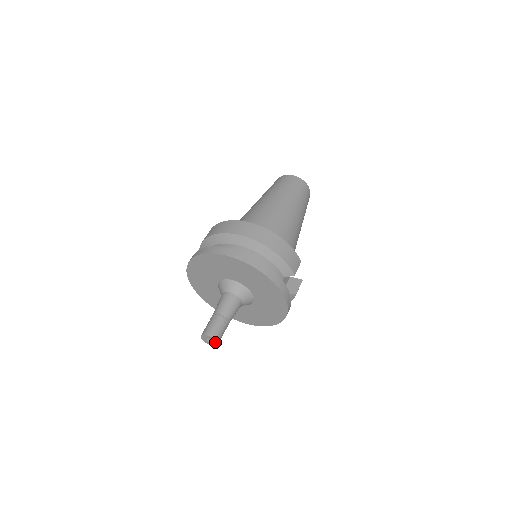
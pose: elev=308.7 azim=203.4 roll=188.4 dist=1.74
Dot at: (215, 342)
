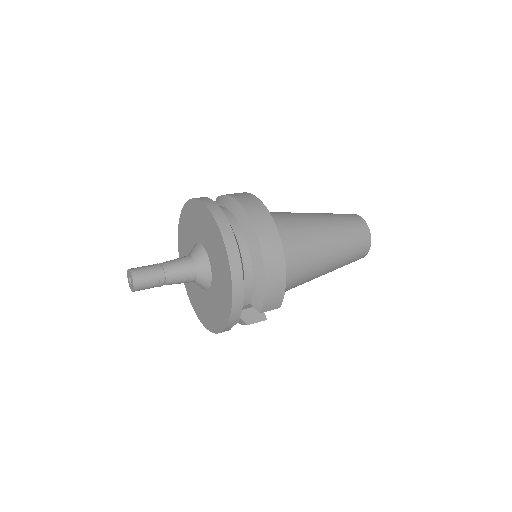
Dot at: (133, 288)
